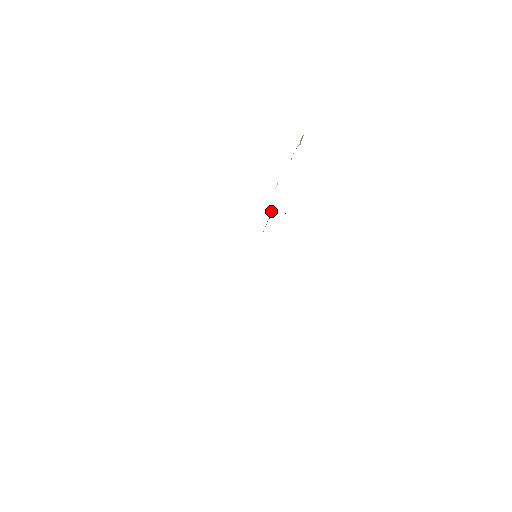
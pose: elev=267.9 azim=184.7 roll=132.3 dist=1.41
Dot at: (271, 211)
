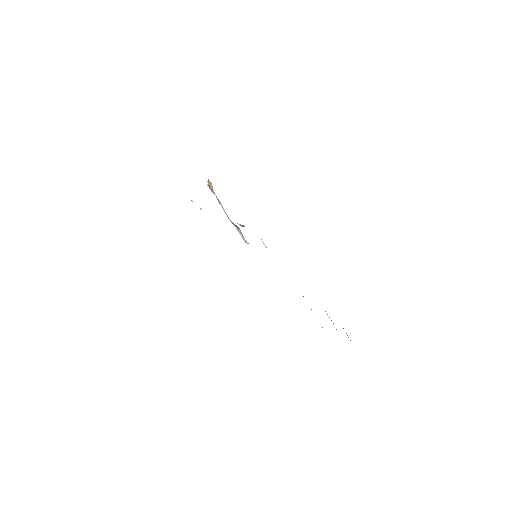
Dot at: (236, 227)
